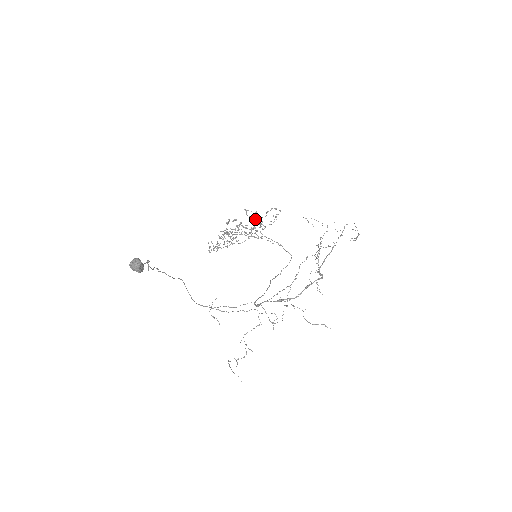
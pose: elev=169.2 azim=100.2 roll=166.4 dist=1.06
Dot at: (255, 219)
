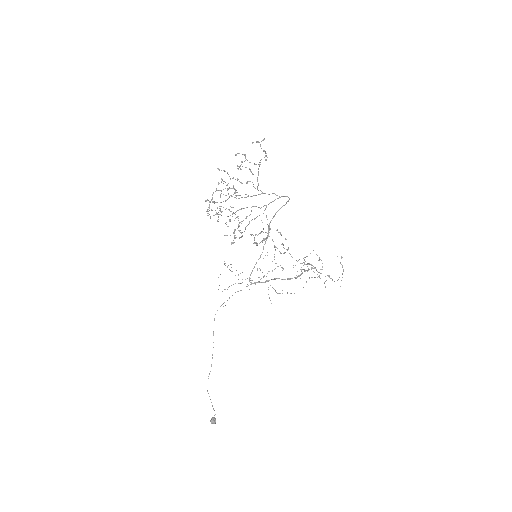
Dot at: (262, 242)
